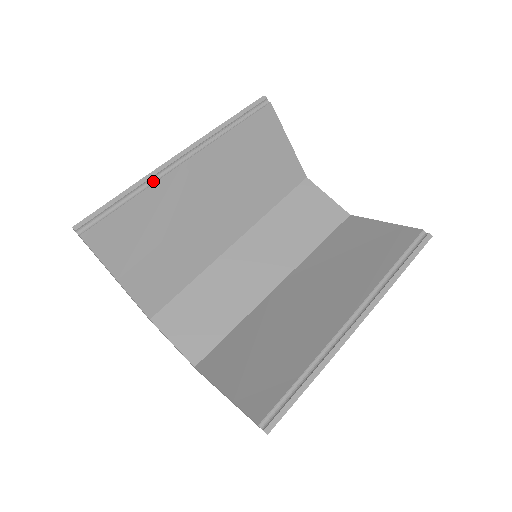
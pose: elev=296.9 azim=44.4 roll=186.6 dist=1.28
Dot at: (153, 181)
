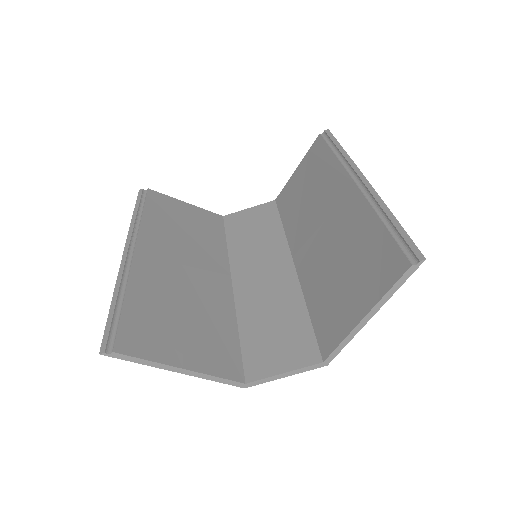
Dot at: (126, 278)
